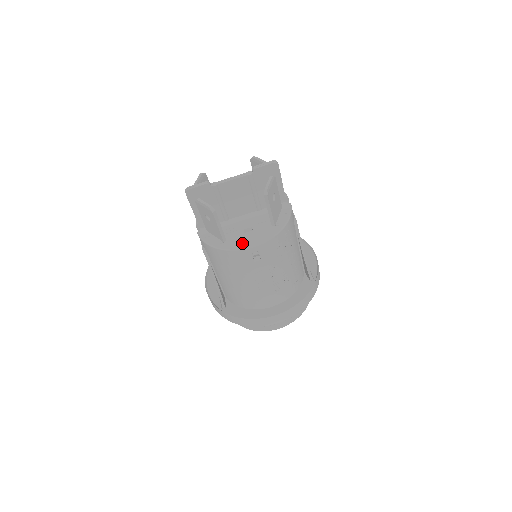
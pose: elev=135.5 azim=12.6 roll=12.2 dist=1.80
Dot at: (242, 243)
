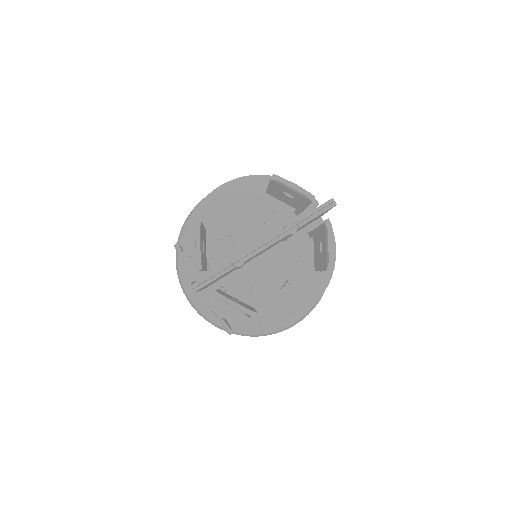
Dot at: (282, 312)
